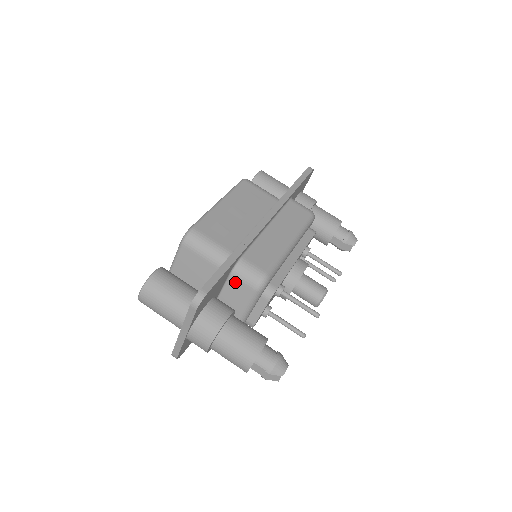
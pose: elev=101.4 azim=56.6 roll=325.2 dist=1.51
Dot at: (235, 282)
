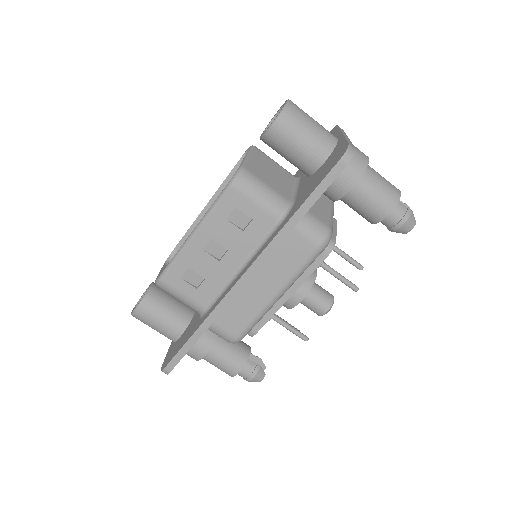
Dot at: occluded
